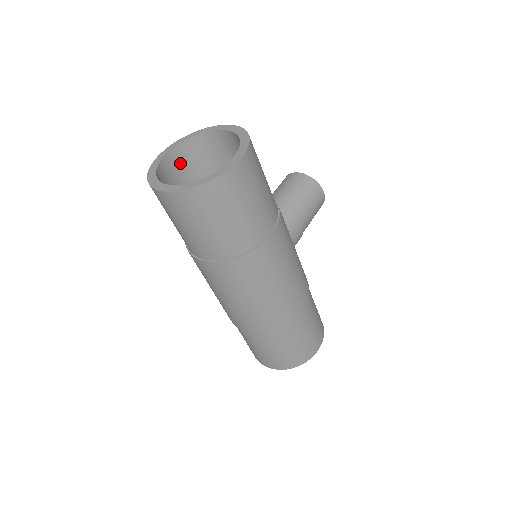
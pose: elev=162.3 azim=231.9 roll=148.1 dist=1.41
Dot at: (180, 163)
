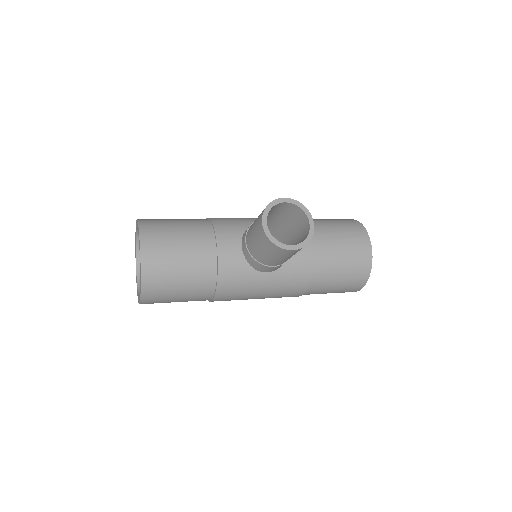
Dot at: occluded
